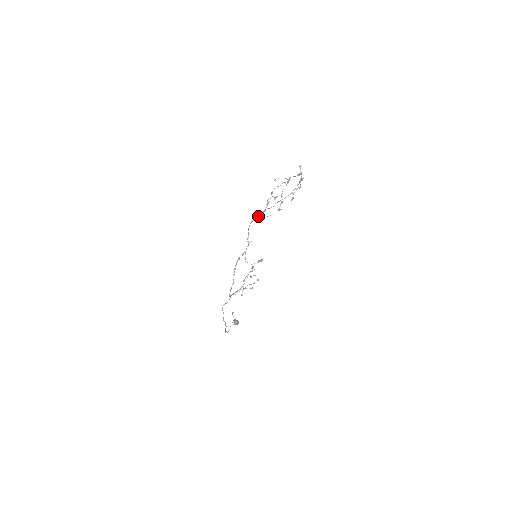
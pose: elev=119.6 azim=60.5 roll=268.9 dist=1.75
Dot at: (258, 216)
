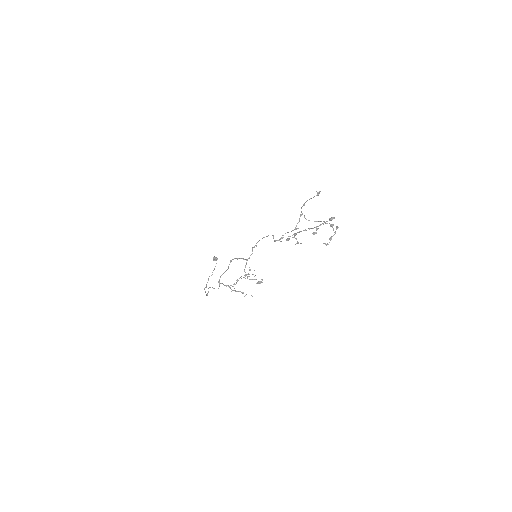
Dot at: (272, 235)
